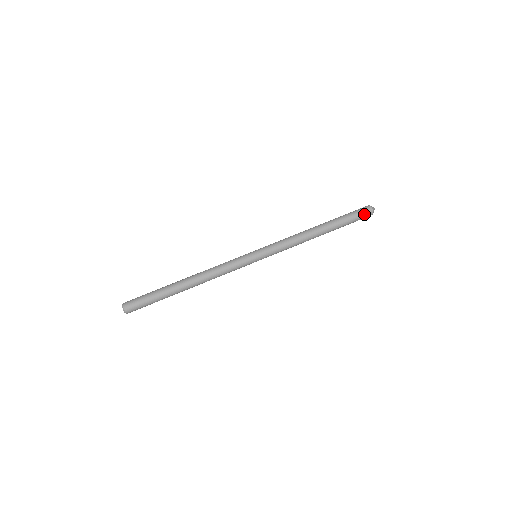
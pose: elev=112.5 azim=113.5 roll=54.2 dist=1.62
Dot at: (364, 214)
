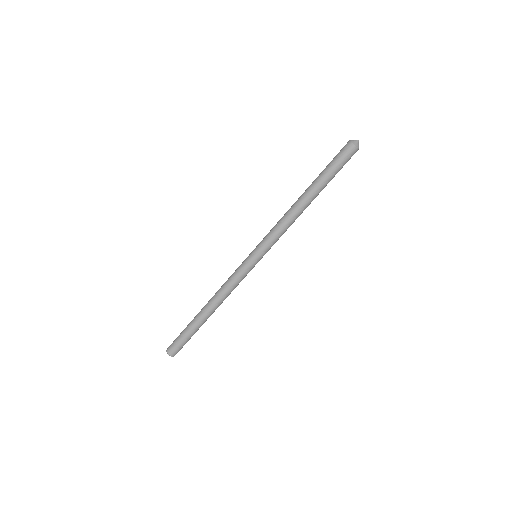
Dot at: (350, 158)
